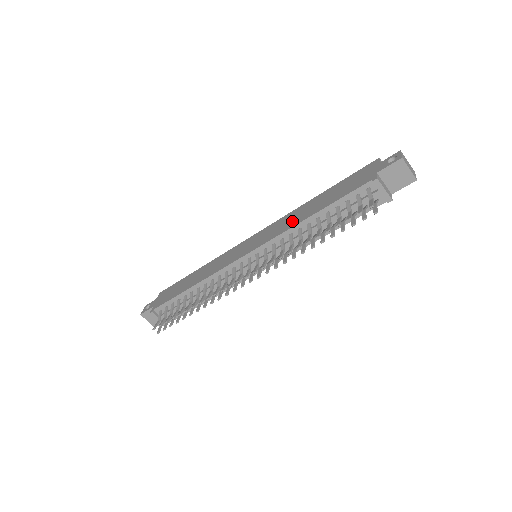
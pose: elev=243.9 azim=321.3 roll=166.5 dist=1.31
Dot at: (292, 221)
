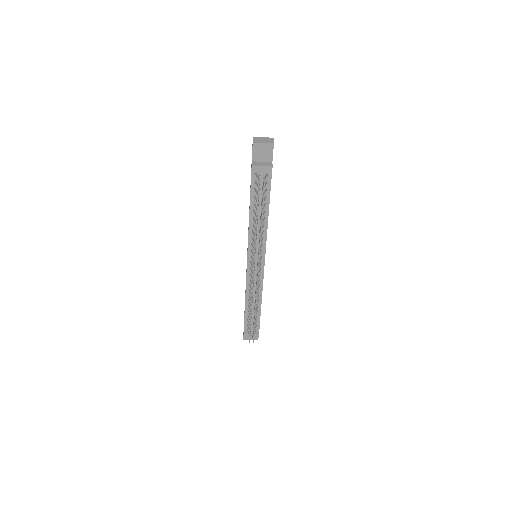
Dot at: occluded
